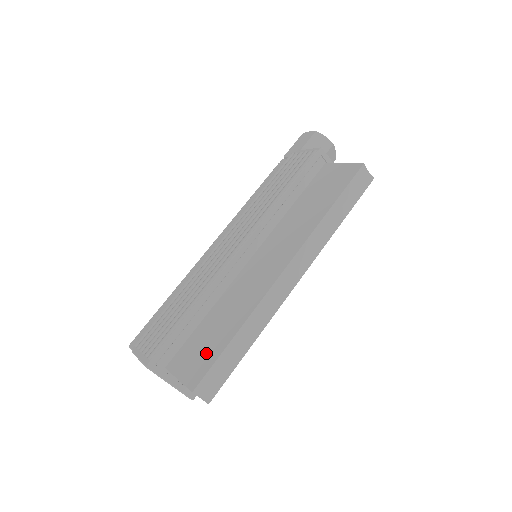
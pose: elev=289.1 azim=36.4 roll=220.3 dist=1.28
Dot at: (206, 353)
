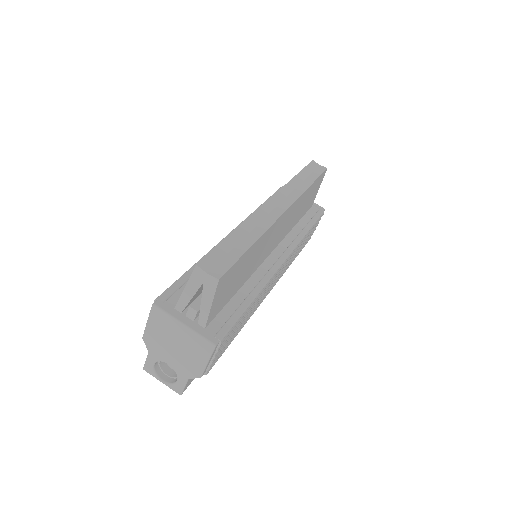
Dot at: occluded
